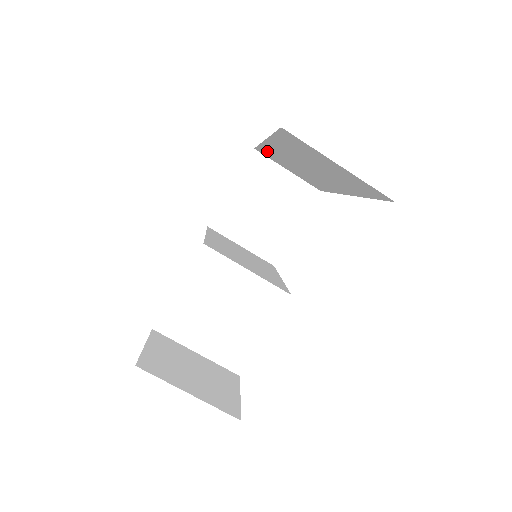
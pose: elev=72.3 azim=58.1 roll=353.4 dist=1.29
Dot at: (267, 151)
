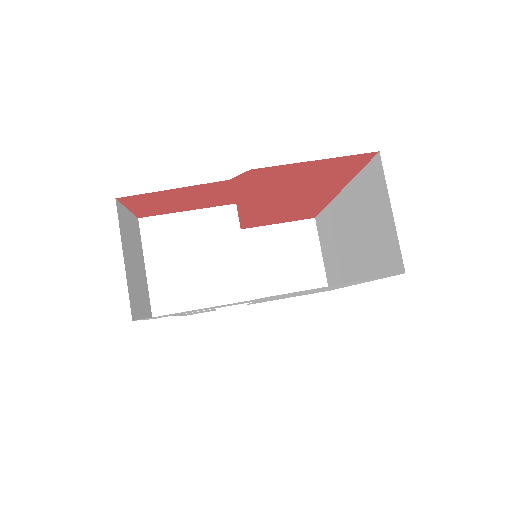
Dot at: (327, 217)
